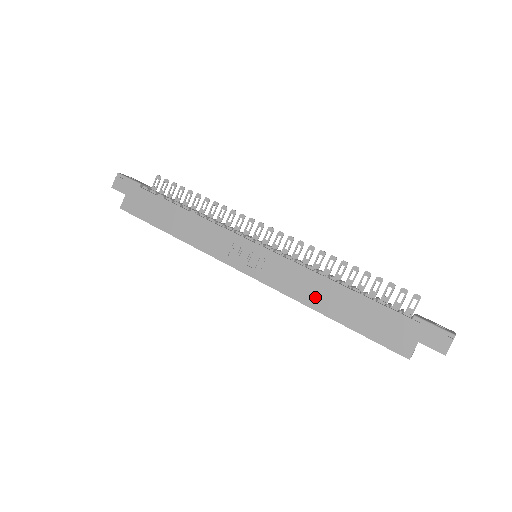
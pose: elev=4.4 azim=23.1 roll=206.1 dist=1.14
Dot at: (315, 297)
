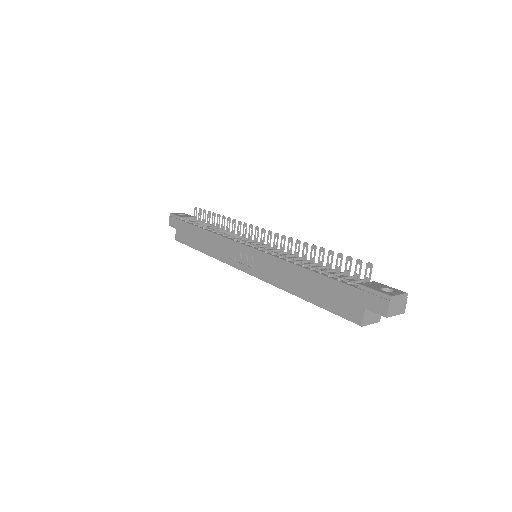
Dot at: (290, 283)
